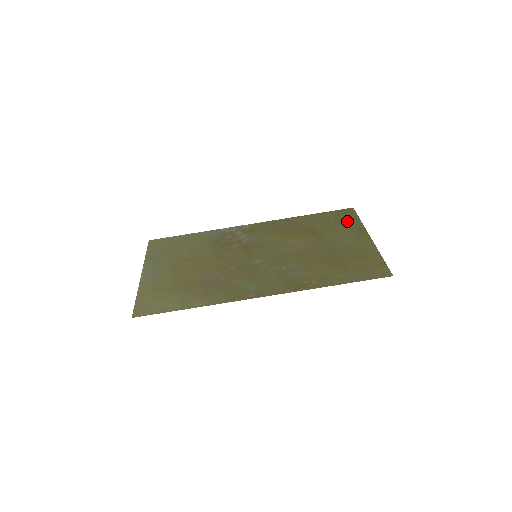
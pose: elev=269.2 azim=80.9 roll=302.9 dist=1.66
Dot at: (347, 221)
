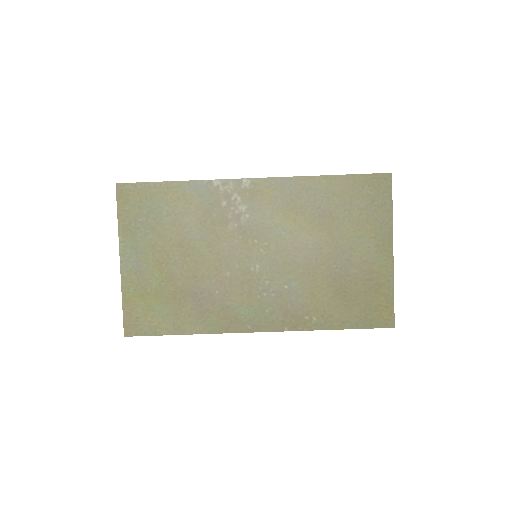
Dot at: (376, 206)
